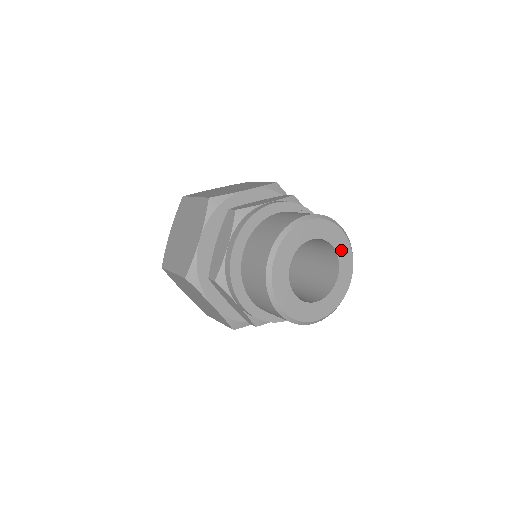
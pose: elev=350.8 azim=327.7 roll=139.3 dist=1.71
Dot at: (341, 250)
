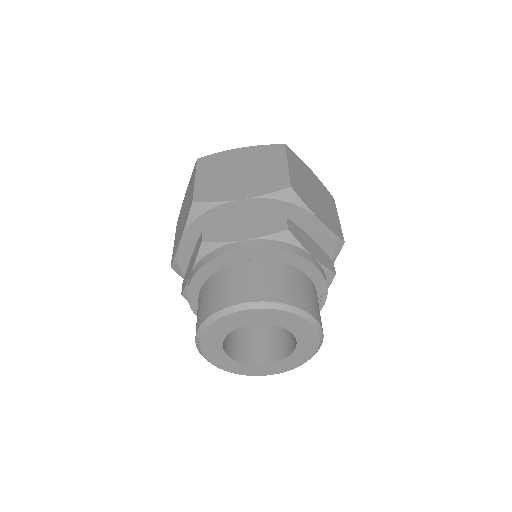
Dot at: (262, 318)
